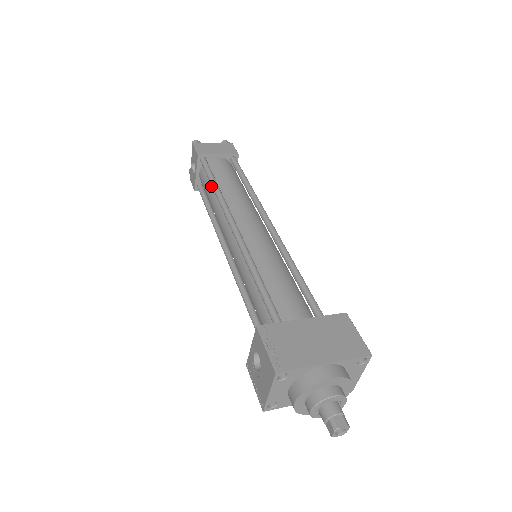
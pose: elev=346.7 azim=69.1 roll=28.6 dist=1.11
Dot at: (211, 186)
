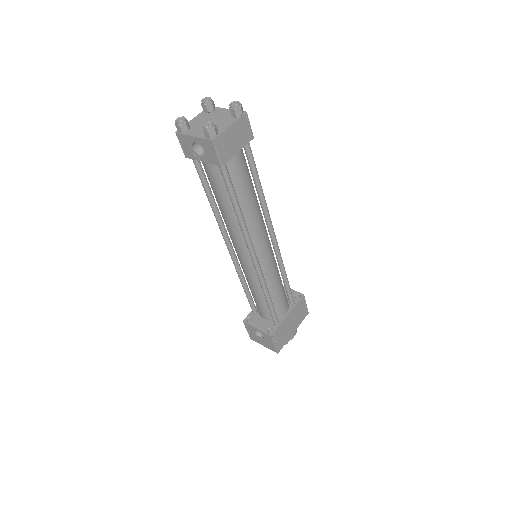
Dot at: (228, 197)
